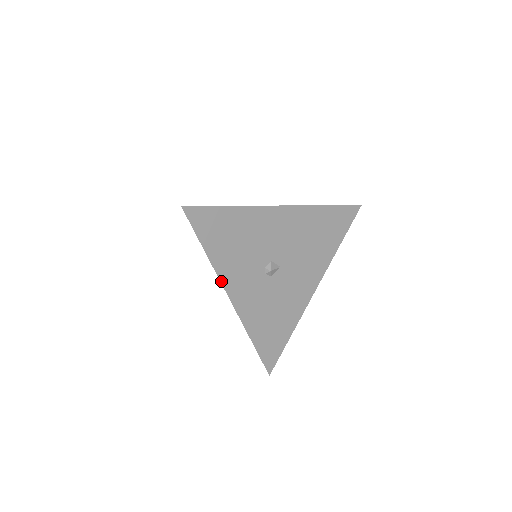
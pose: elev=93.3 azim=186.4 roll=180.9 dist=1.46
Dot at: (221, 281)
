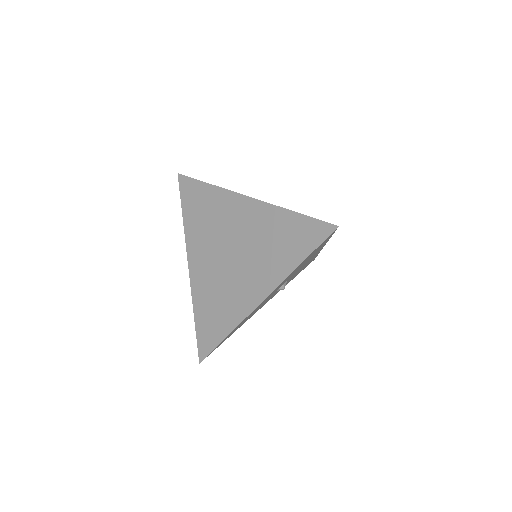
Dot at: occluded
